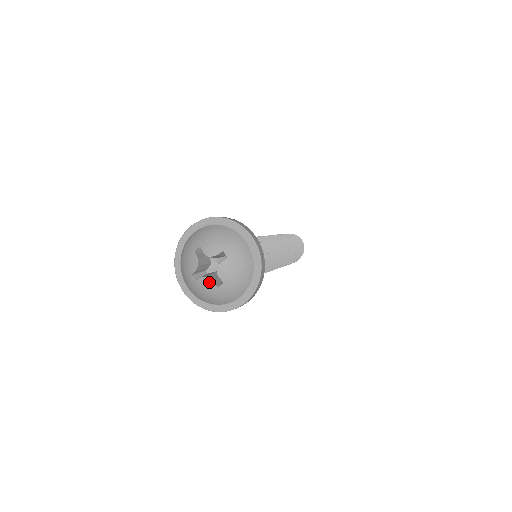
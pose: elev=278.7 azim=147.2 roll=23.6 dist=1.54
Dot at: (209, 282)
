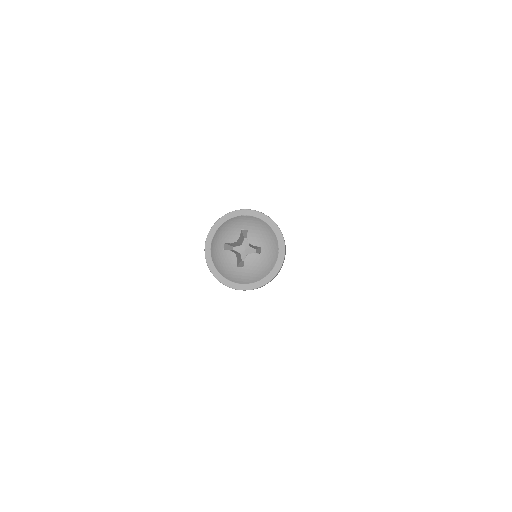
Dot at: (252, 256)
